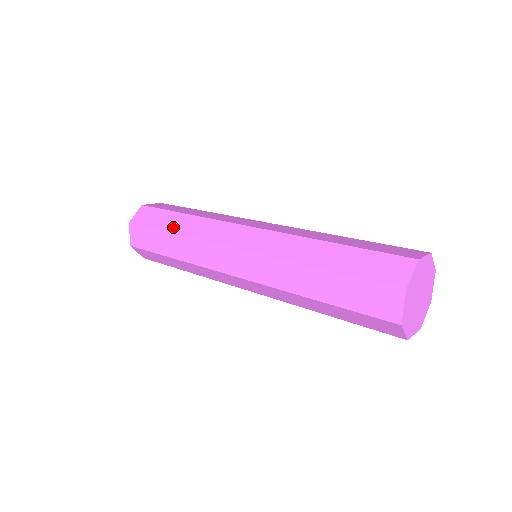
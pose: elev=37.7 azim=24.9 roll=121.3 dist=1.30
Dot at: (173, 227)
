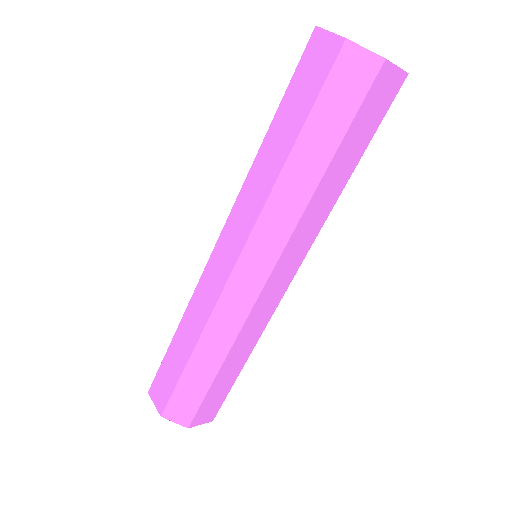
Dot at: occluded
